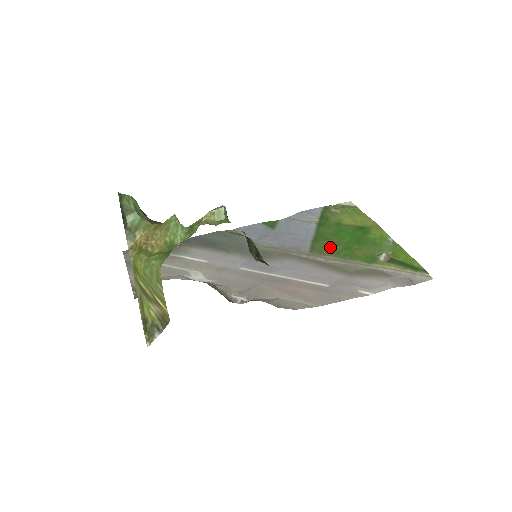
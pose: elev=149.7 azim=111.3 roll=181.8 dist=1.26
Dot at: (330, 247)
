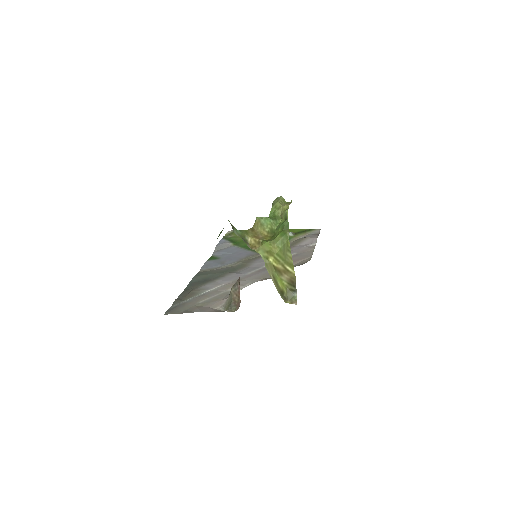
Dot at: occluded
